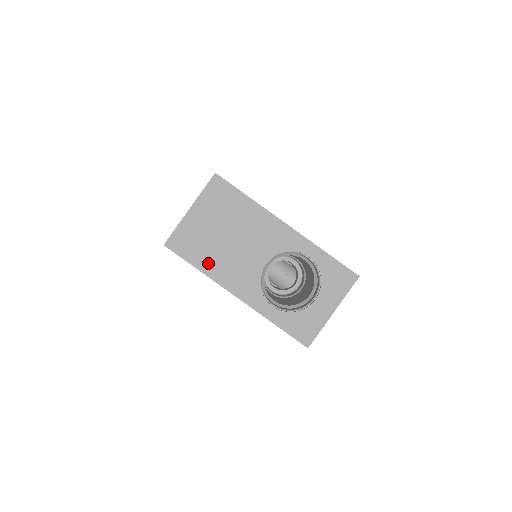
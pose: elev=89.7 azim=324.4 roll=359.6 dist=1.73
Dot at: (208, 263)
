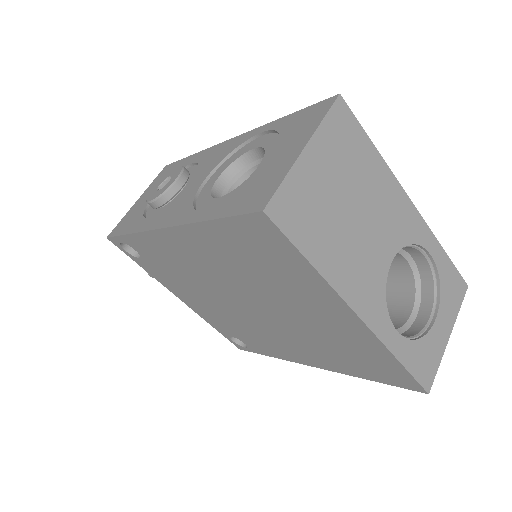
Dot at: (327, 255)
